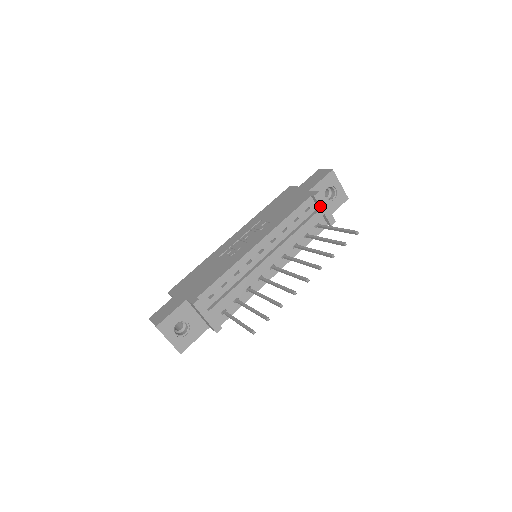
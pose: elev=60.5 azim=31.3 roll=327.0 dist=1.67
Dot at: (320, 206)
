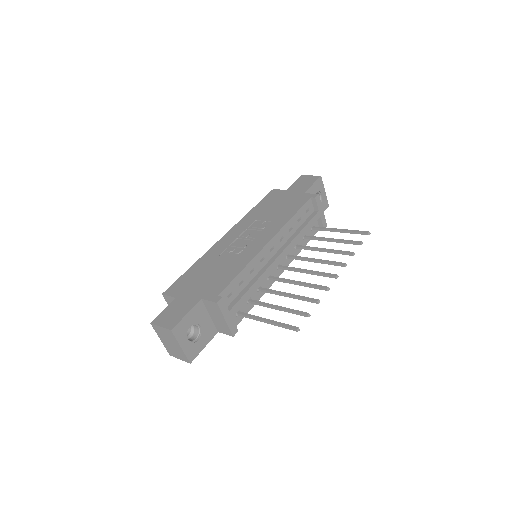
Dot at: (318, 208)
